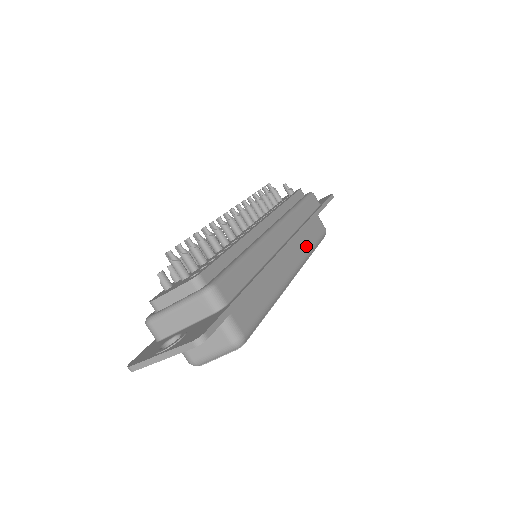
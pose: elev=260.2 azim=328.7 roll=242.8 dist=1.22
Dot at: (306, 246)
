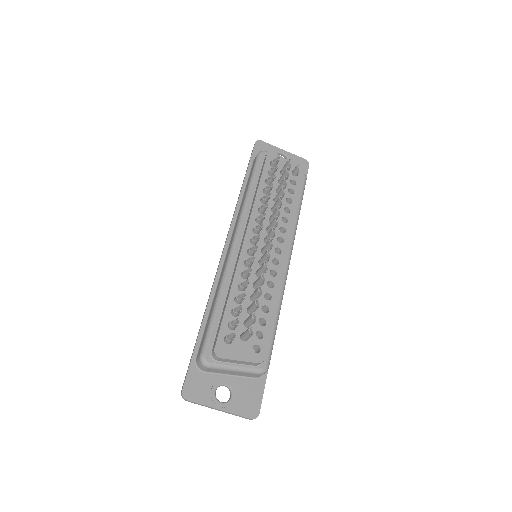
Dot at: occluded
